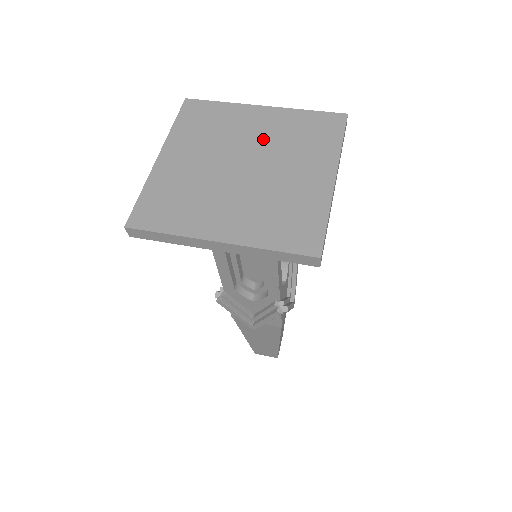
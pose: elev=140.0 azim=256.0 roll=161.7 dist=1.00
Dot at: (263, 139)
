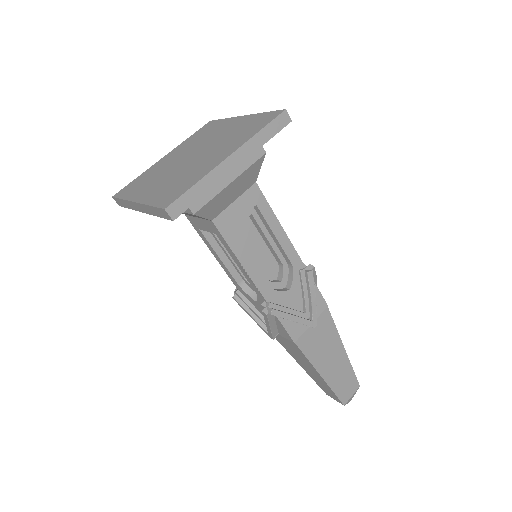
Dot at: (219, 137)
